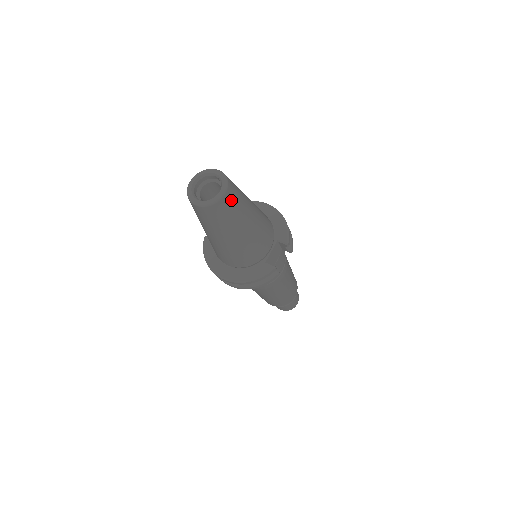
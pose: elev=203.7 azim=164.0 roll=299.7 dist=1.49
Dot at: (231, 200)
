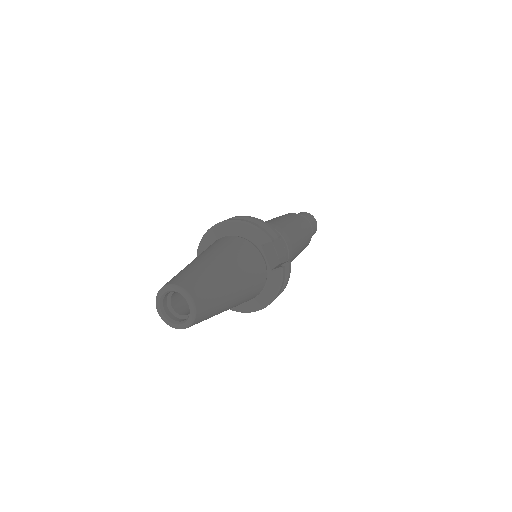
Dot at: (202, 295)
